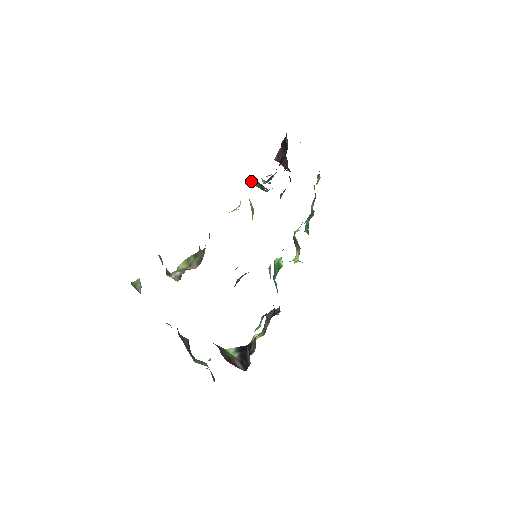
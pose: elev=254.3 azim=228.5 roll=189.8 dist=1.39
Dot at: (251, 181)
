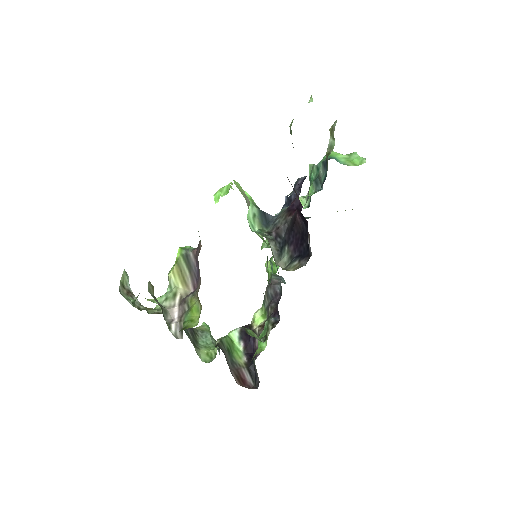
Dot at: (253, 219)
